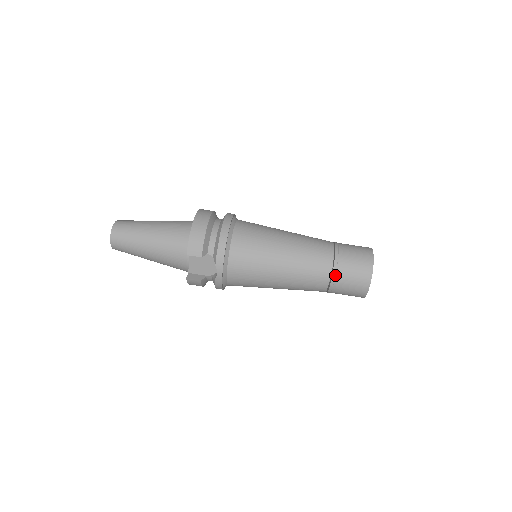
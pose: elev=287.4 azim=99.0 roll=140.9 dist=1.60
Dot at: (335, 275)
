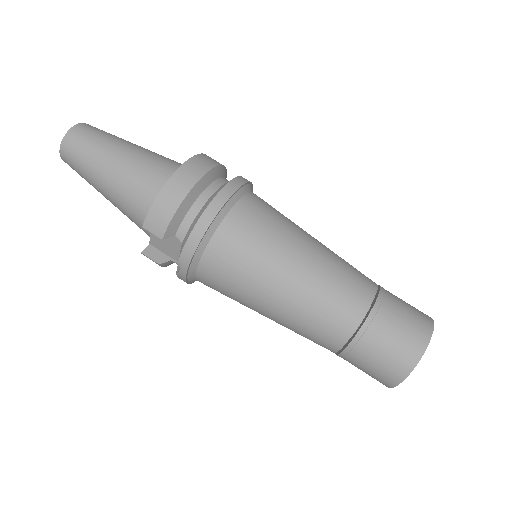
Dot at: (353, 347)
